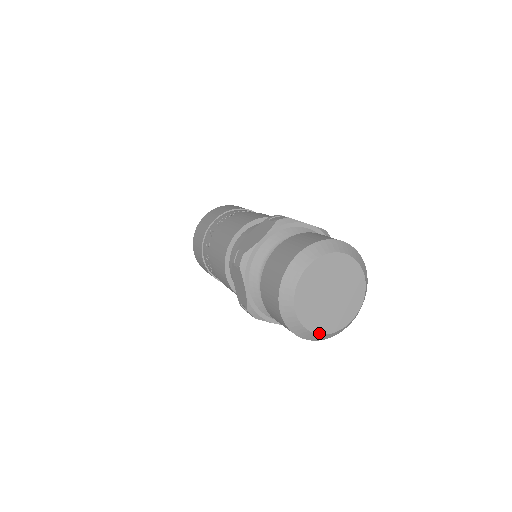
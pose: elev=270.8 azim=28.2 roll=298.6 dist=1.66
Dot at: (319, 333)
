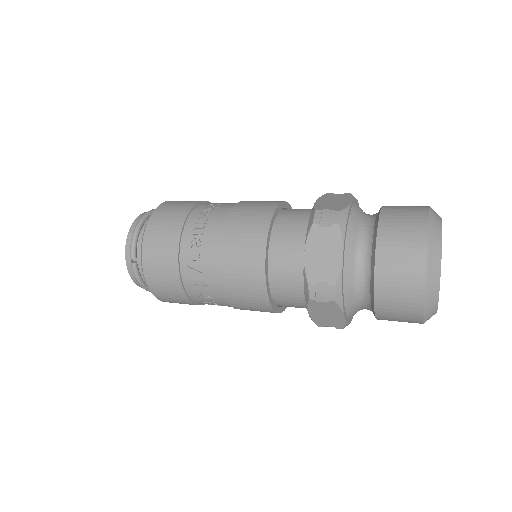
Dot at: occluded
